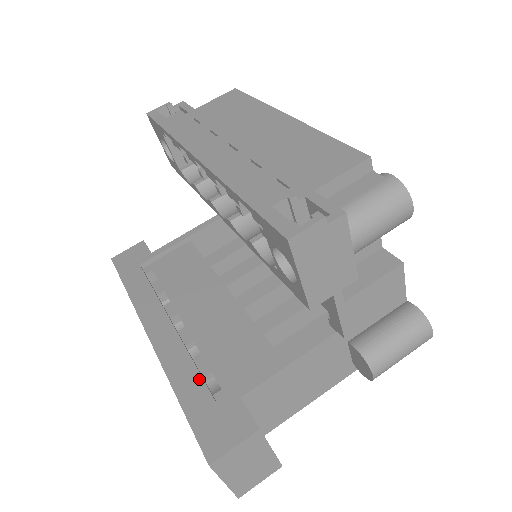
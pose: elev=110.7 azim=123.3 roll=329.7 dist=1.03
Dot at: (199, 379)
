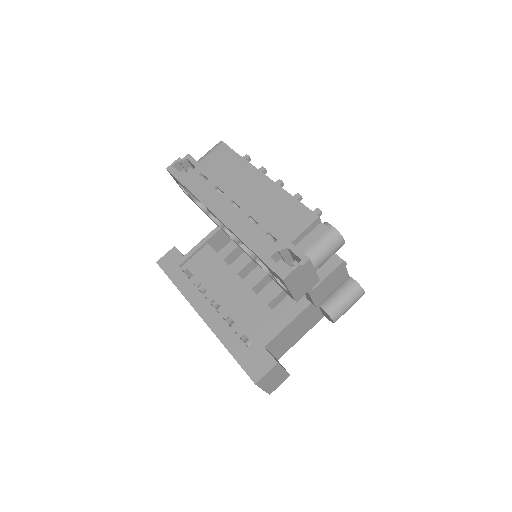
Dot at: (239, 339)
